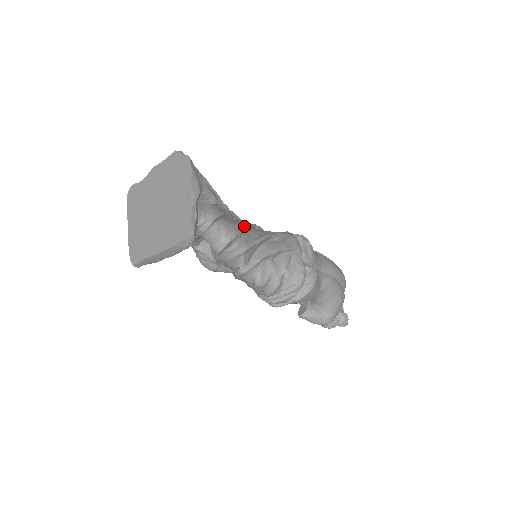
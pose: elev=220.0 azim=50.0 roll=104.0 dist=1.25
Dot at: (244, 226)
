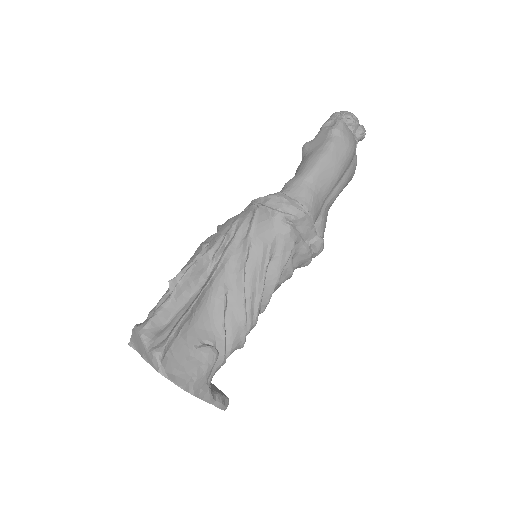
Dot at: (244, 316)
